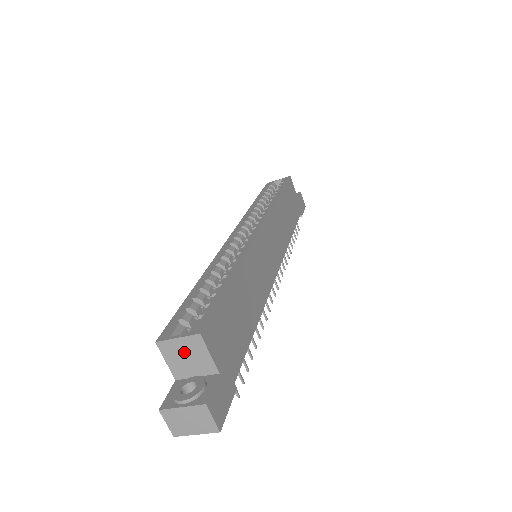
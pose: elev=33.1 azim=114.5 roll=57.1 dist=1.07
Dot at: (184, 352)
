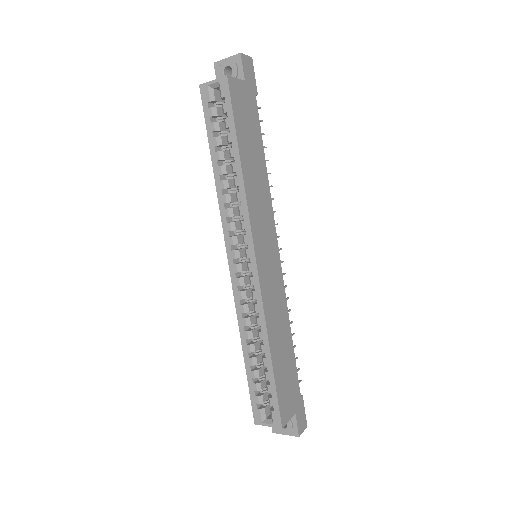
Dot at: occluded
